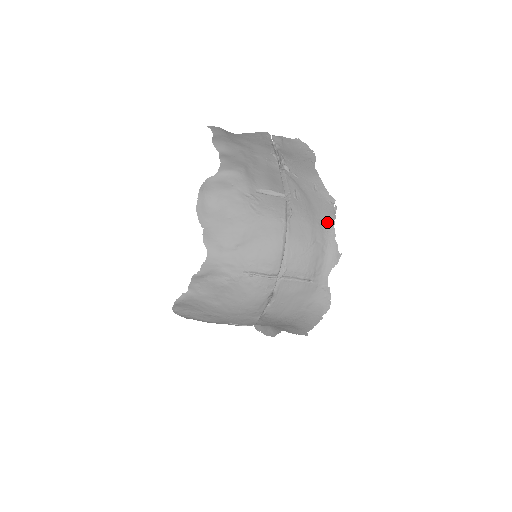
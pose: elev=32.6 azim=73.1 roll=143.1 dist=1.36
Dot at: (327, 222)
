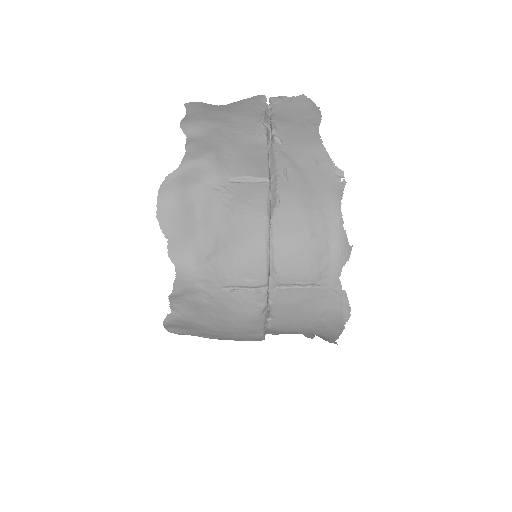
Dot at: (331, 205)
